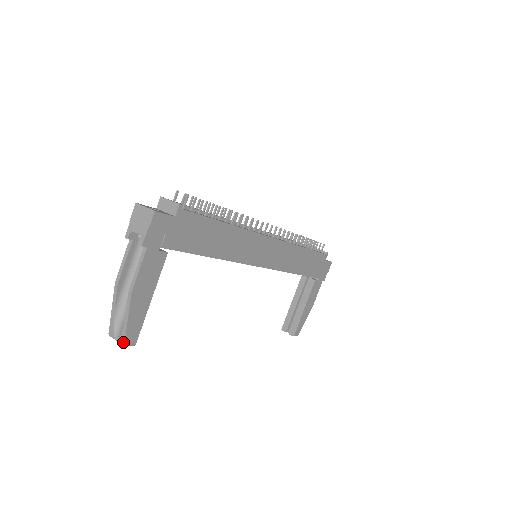
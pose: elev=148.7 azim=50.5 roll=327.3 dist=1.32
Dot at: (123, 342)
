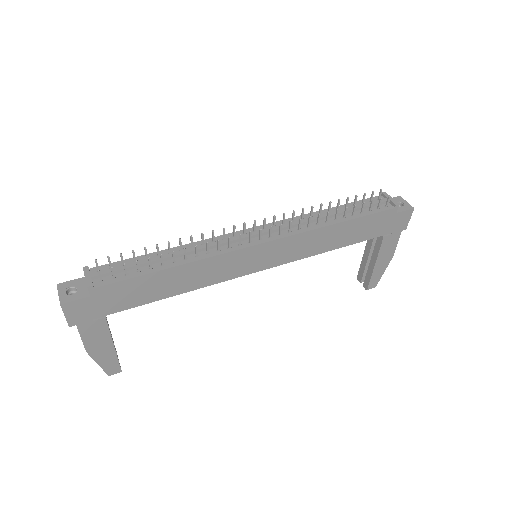
Dot at: (107, 374)
